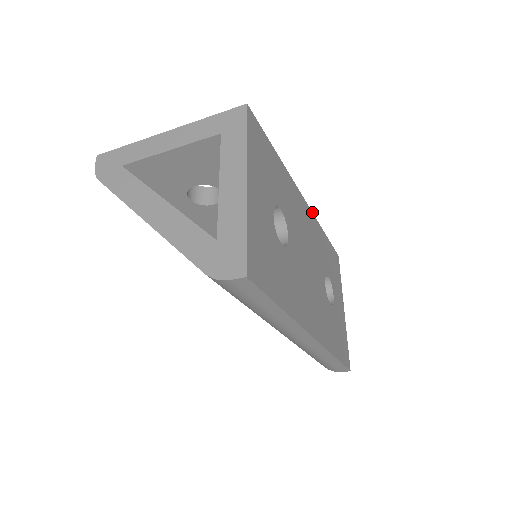
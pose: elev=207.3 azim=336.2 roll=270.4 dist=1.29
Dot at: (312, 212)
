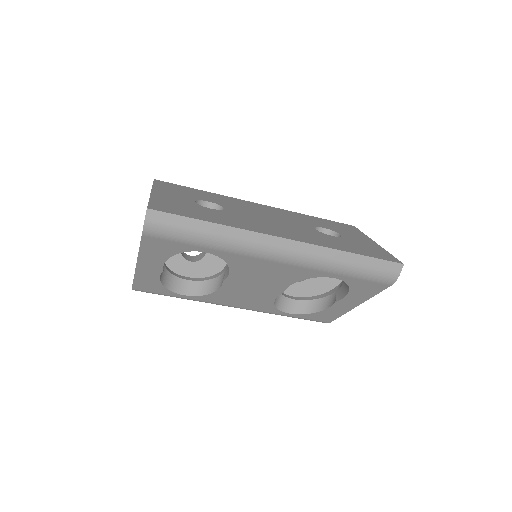
Dot at: (279, 209)
